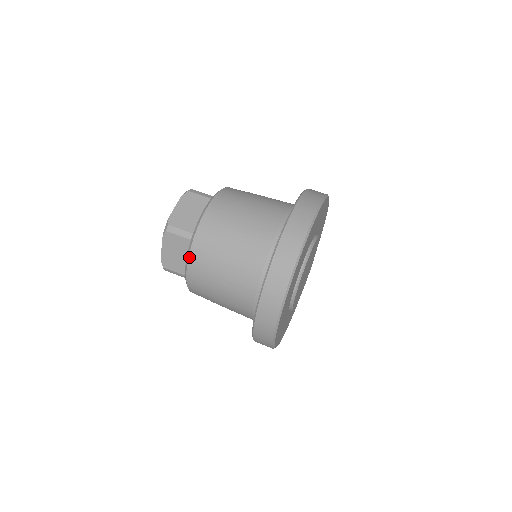
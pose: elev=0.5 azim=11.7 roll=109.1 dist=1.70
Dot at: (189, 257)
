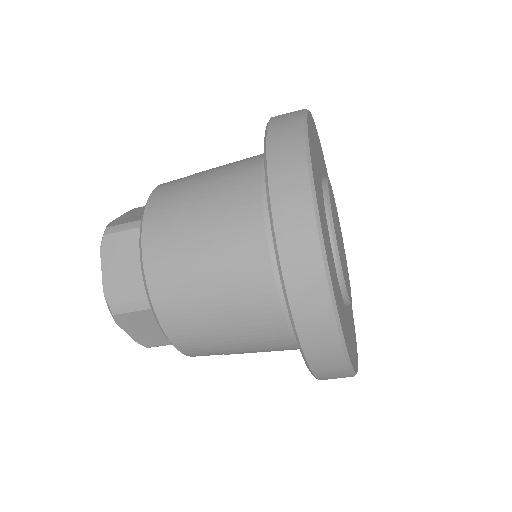
Dot at: (142, 237)
